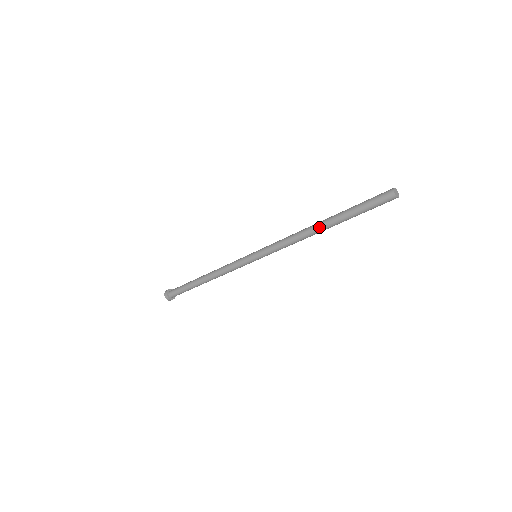
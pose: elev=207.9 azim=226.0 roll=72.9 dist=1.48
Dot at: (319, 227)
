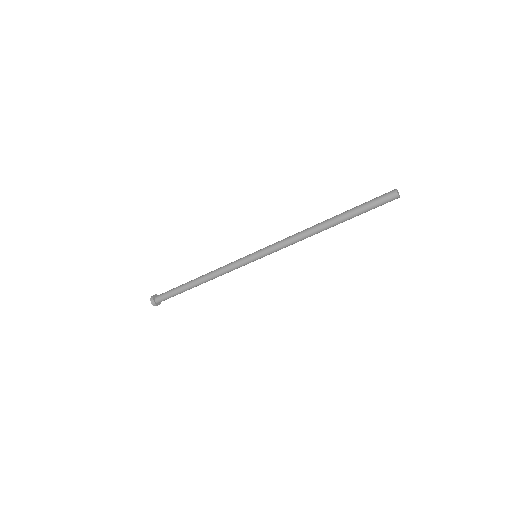
Dot at: (324, 225)
